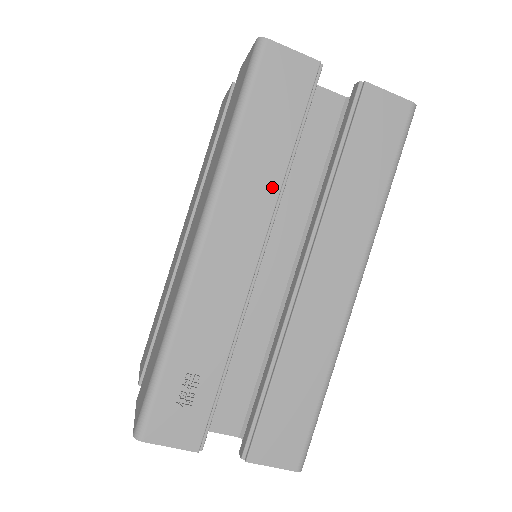
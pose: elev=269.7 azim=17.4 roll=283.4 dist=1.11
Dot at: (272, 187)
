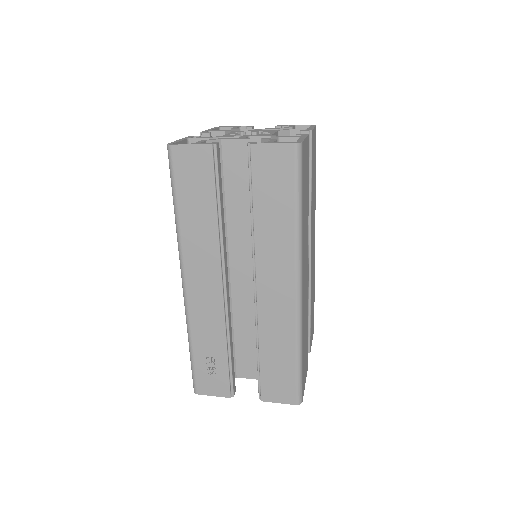
Dot at: (213, 240)
